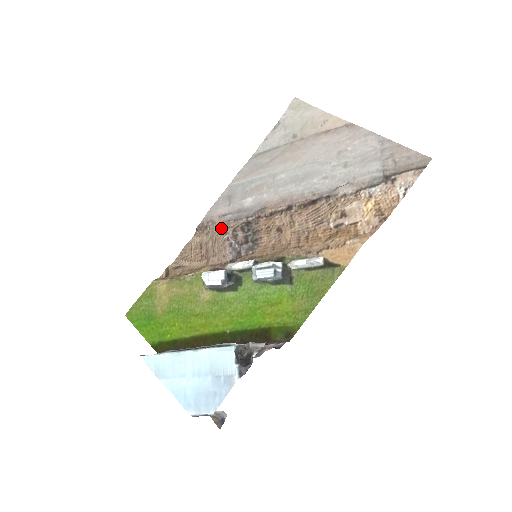
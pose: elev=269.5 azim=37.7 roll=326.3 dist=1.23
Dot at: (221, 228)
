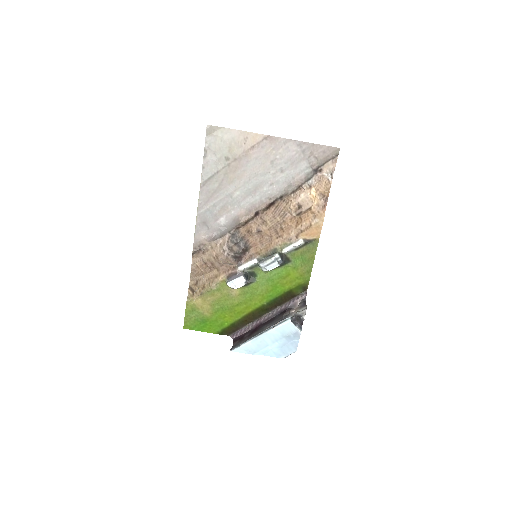
Dot at: (214, 247)
